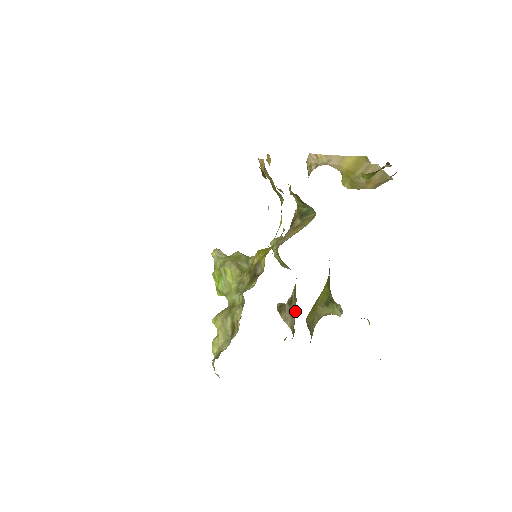
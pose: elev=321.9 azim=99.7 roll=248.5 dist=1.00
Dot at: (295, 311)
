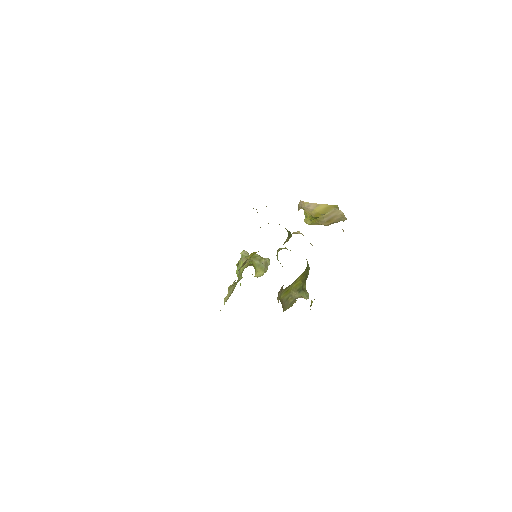
Dot at: occluded
